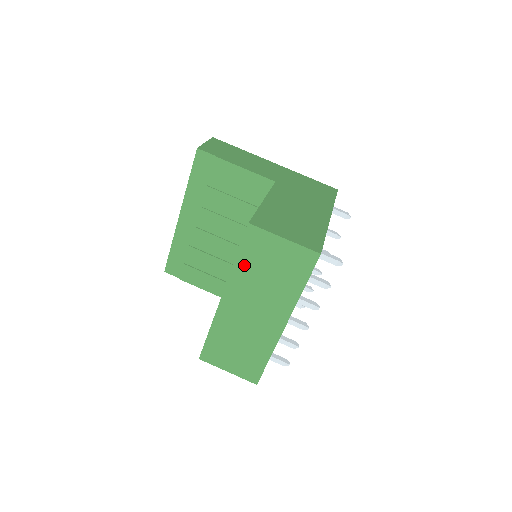
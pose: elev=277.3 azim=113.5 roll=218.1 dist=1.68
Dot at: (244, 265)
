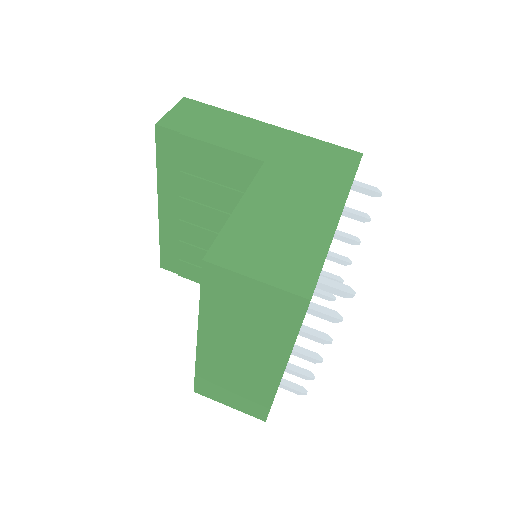
Dot at: (212, 307)
